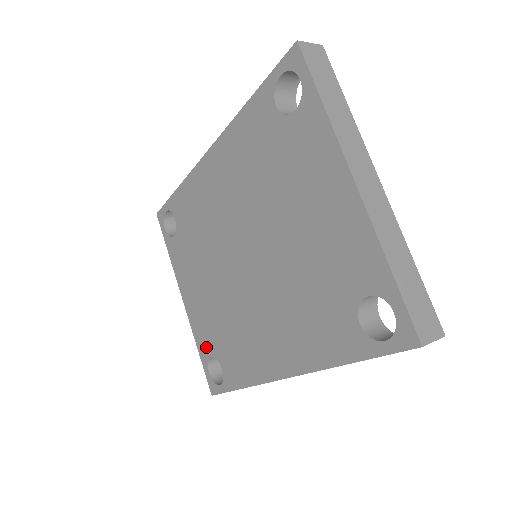
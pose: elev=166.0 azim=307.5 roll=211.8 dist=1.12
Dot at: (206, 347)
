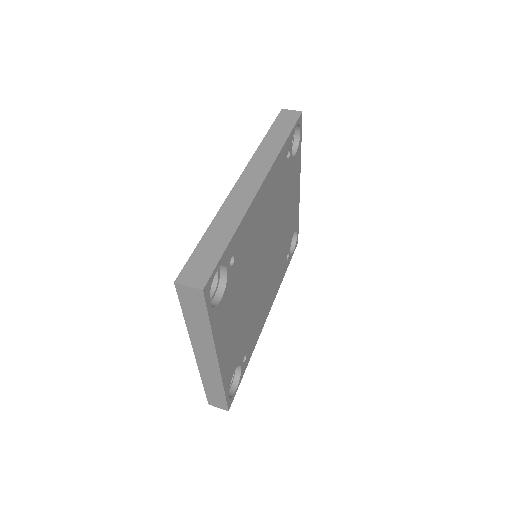
Dot at: occluded
